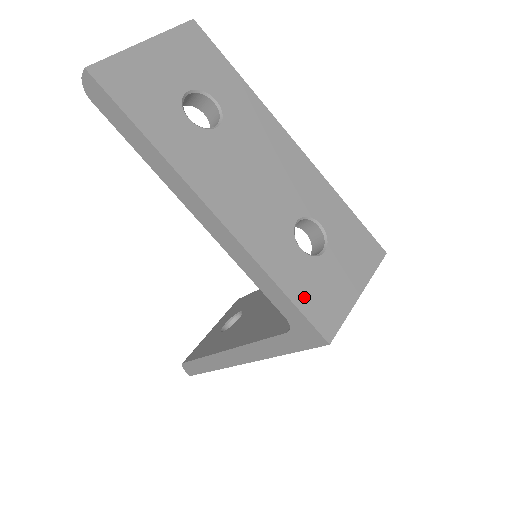
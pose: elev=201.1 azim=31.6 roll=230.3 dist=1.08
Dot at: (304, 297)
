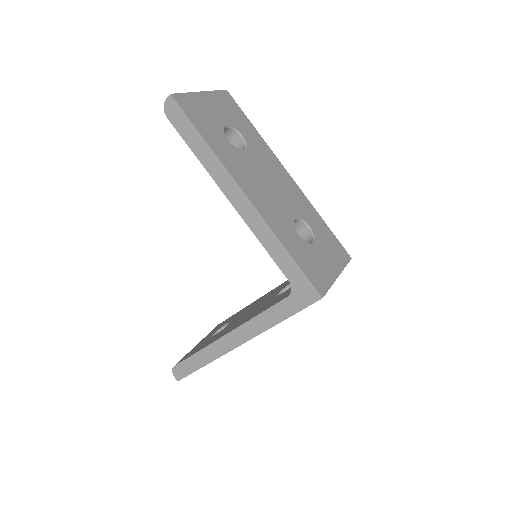
Dot at: (304, 264)
